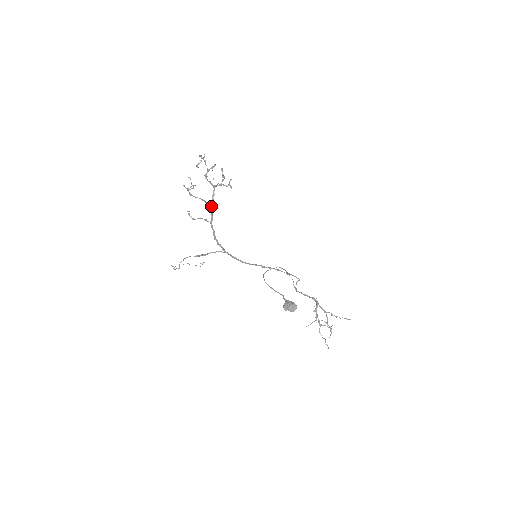
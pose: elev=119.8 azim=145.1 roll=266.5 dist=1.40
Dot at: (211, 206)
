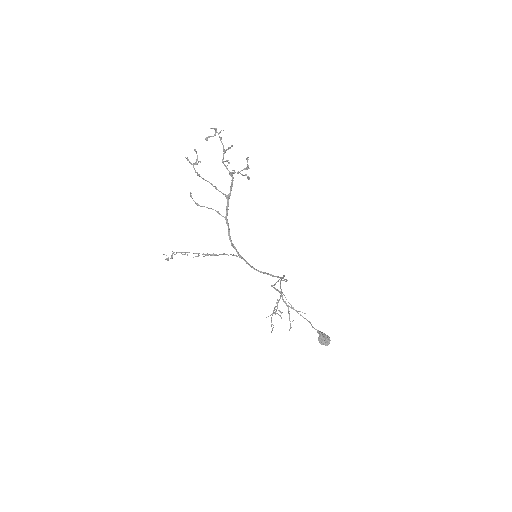
Dot at: (227, 198)
